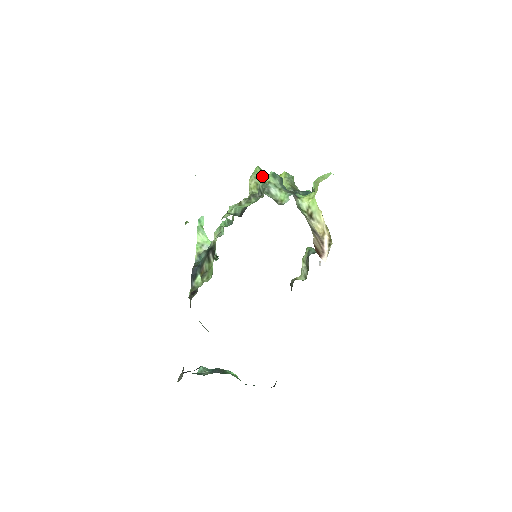
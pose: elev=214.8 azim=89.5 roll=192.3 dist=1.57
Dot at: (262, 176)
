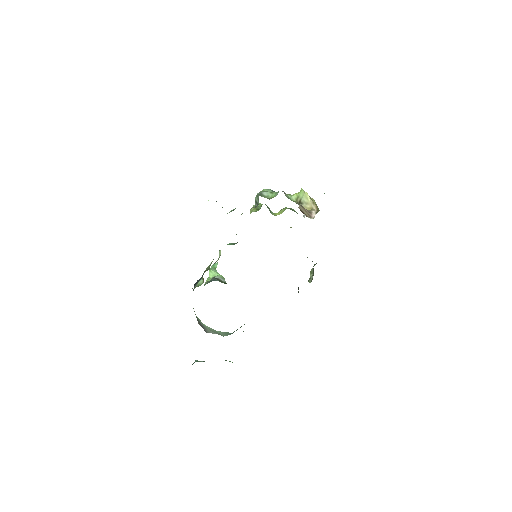
Dot at: occluded
